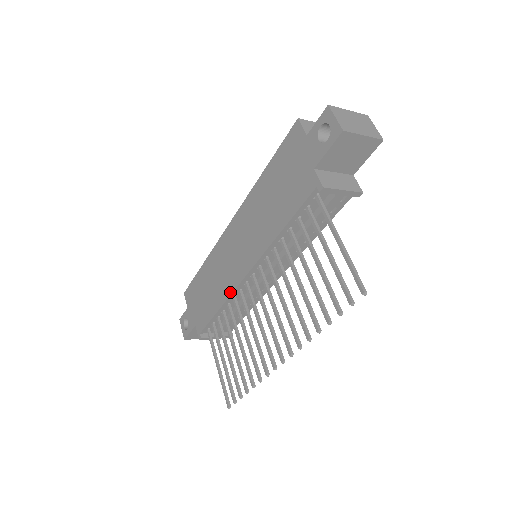
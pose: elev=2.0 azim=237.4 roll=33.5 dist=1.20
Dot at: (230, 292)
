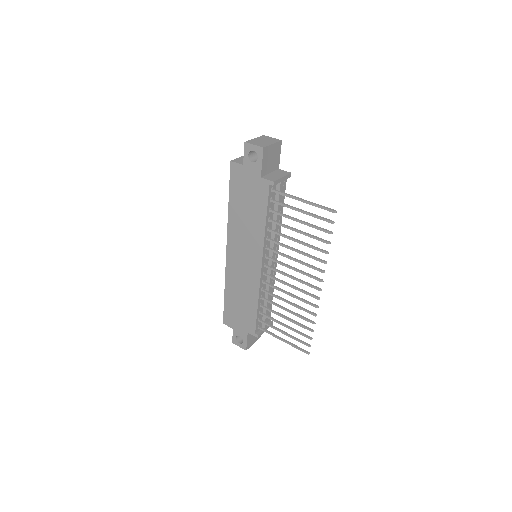
Dot at: (258, 287)
